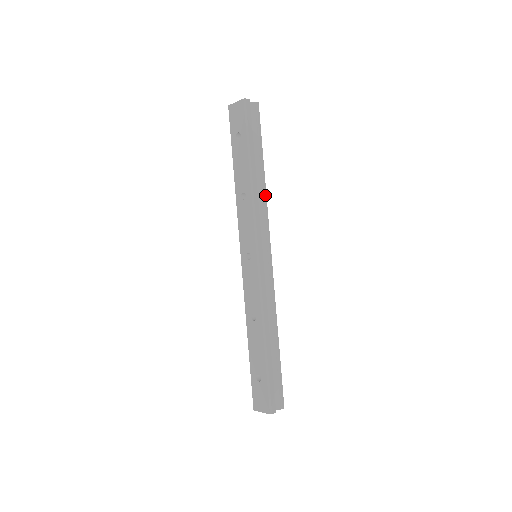
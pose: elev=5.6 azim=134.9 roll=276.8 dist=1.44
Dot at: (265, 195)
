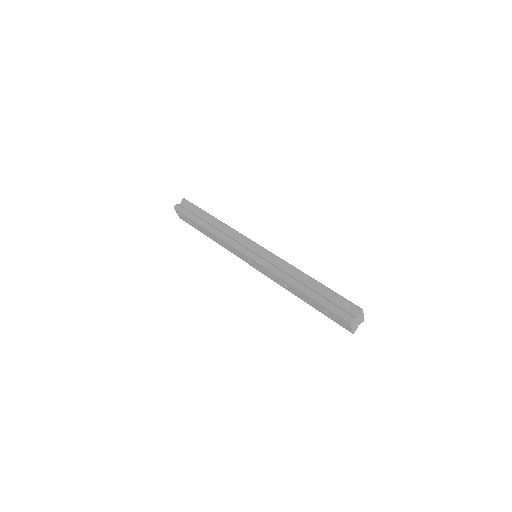
Dot at: (226, 226)
